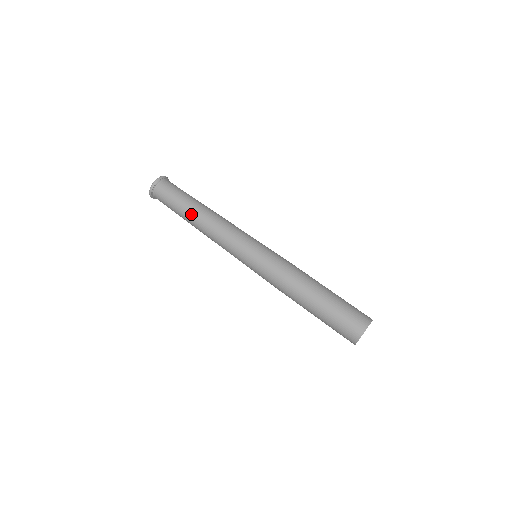
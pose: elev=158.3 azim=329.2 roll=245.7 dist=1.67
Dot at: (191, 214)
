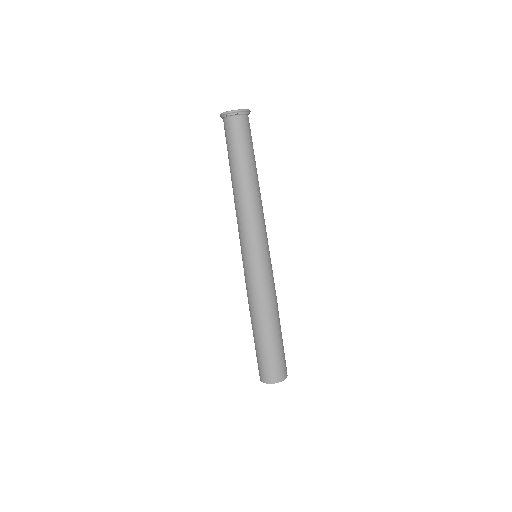
Dot at: (235, 175)
